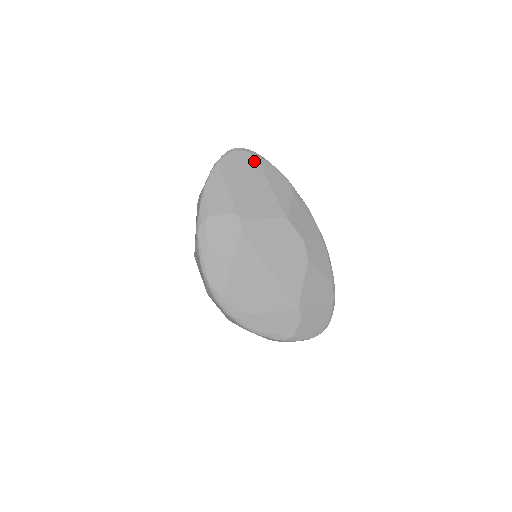
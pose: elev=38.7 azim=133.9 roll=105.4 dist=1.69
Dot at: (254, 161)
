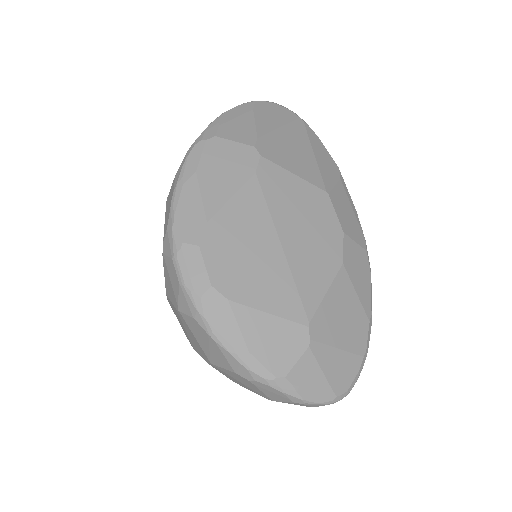
Dot at: (299, 123)
